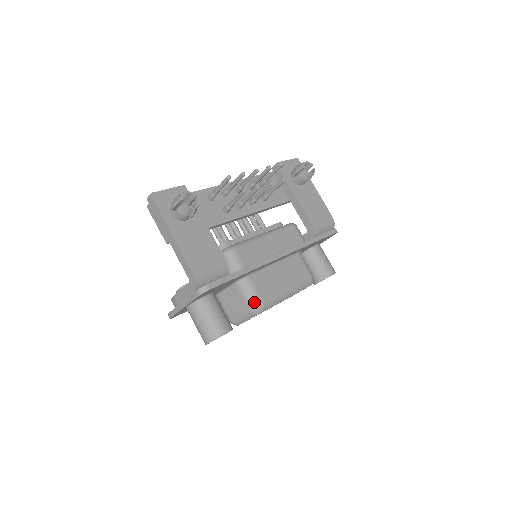
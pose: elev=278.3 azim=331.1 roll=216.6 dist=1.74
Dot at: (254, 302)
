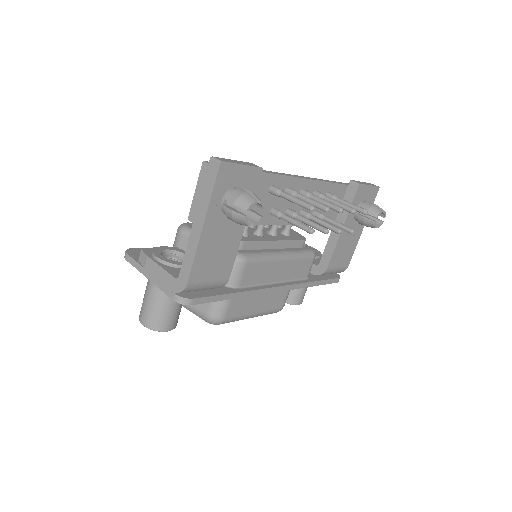
Dot at: (217, 315)
